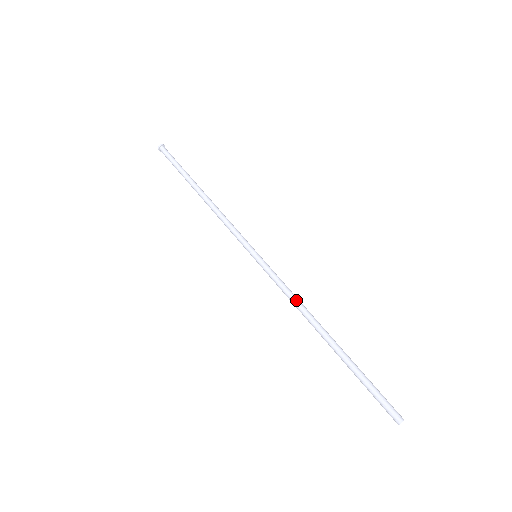
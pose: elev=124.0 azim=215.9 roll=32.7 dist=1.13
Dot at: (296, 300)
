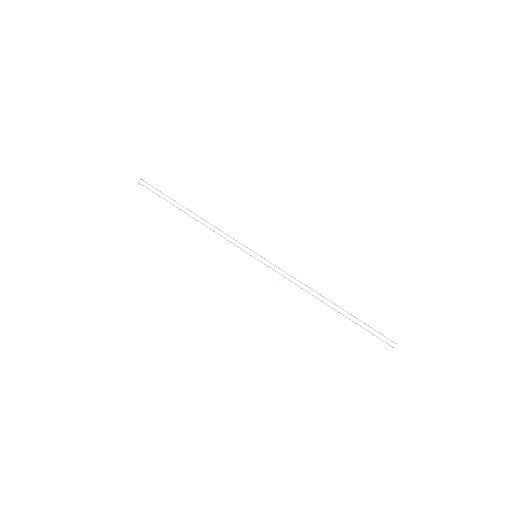
Dot at: (299, 282)
